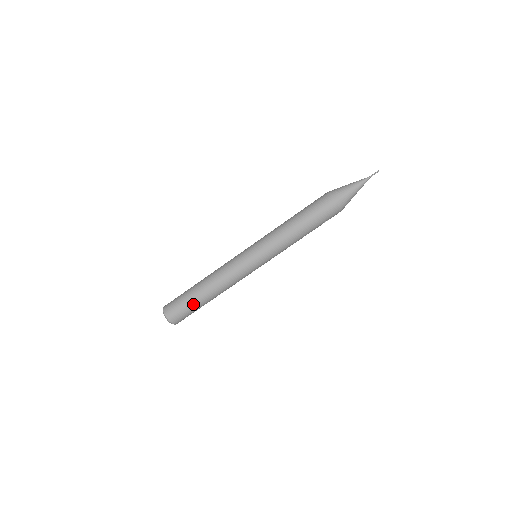
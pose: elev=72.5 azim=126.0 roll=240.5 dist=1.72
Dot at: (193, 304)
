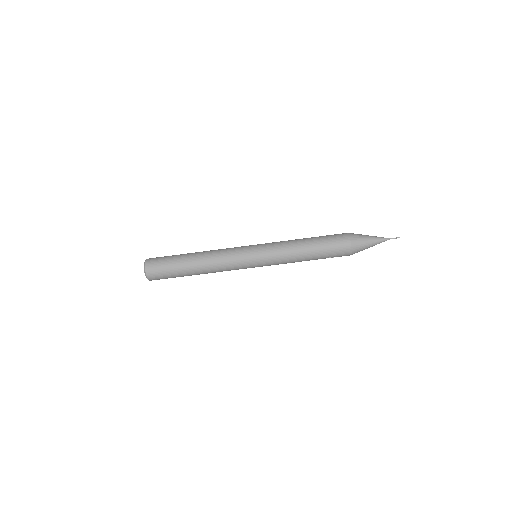
Dot at: (177, 271)
